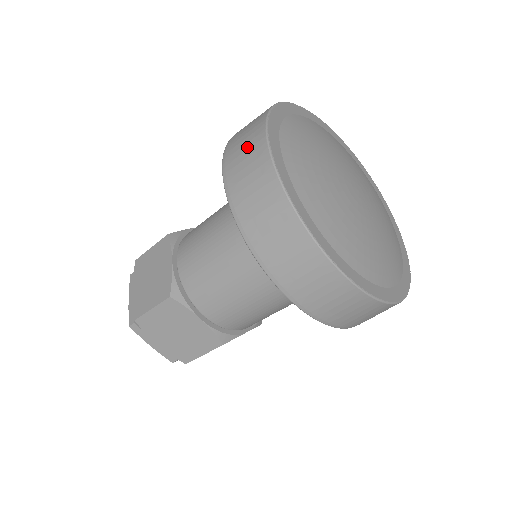
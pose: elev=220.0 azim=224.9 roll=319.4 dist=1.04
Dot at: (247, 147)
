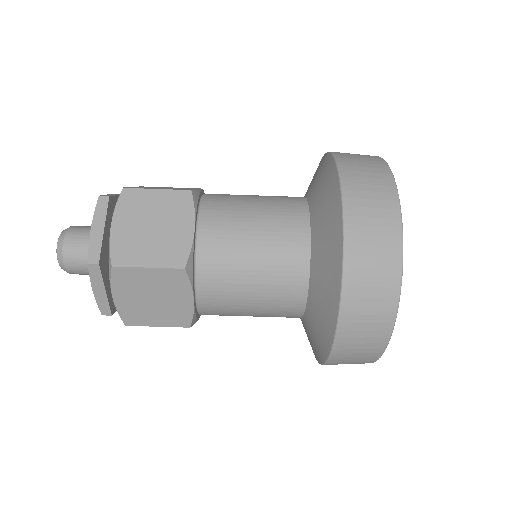
Dot at: occluded
